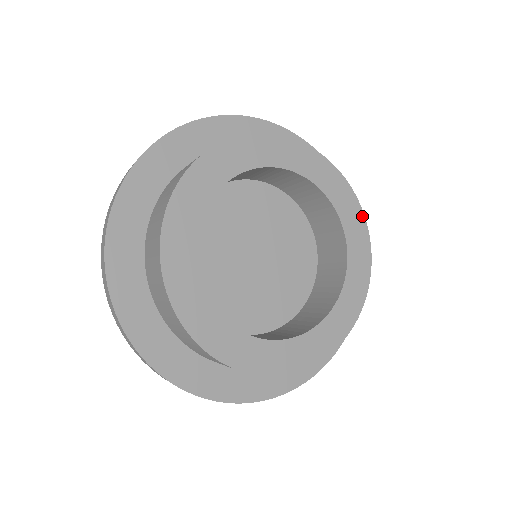
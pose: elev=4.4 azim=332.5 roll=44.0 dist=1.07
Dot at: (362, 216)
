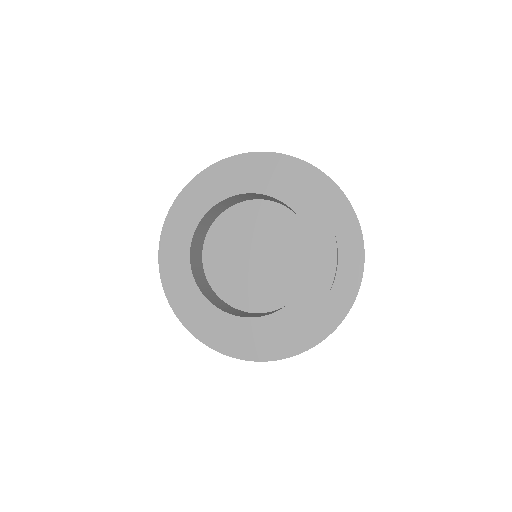
Dot at: (333, 272)
